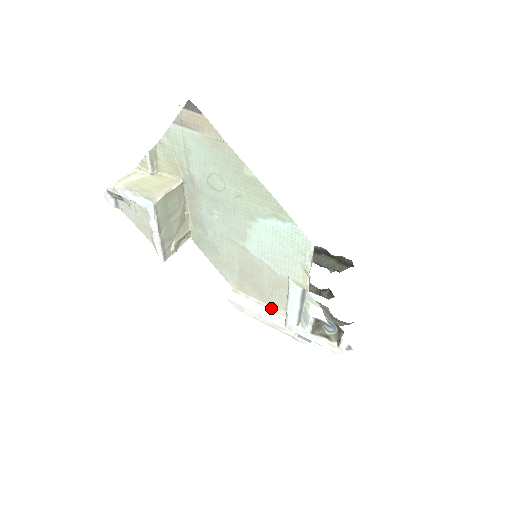
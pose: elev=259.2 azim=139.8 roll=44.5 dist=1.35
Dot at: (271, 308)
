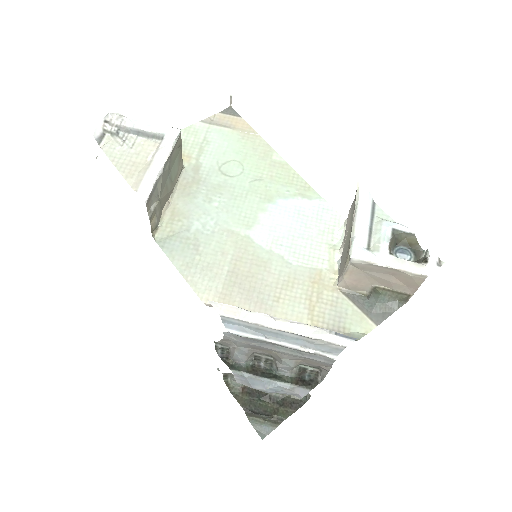
Dot at: occluded
